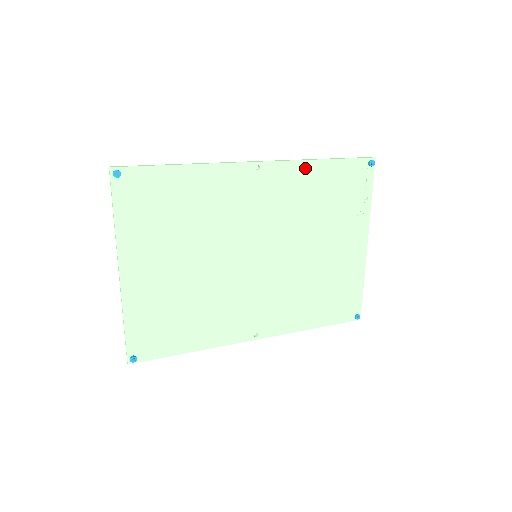
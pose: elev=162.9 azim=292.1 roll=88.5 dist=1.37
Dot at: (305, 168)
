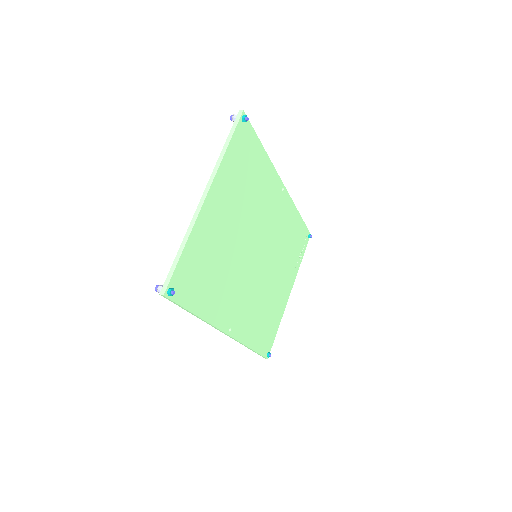
Dot at: (294, 212)
